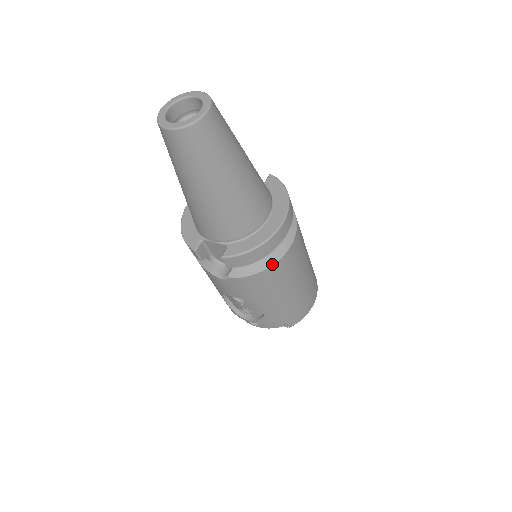
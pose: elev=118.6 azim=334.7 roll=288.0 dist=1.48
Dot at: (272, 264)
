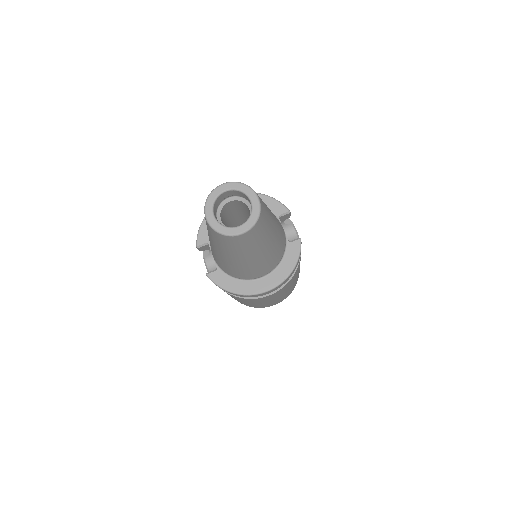
Dot at: (242, 297)
